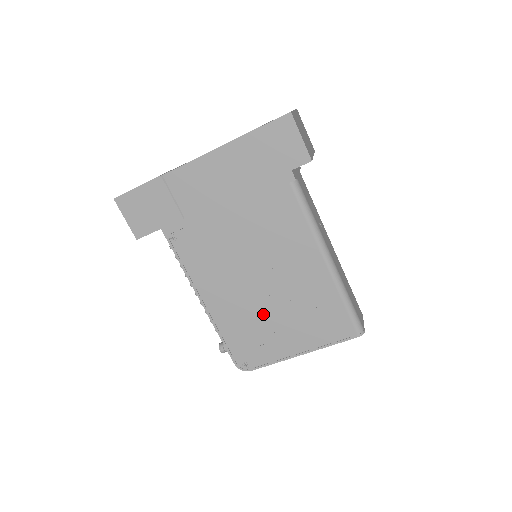
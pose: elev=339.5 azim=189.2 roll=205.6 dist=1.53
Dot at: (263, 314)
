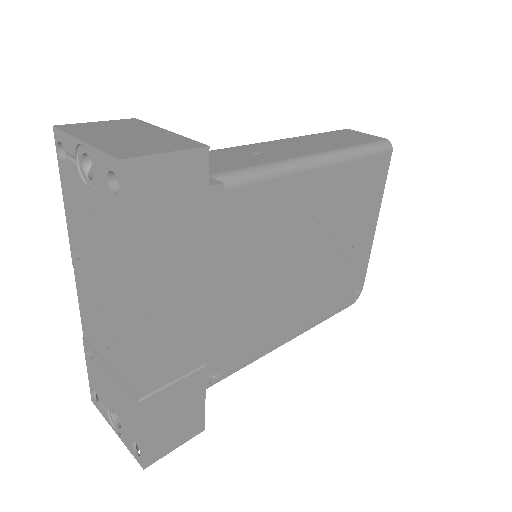
Dot at: (329, 265)
